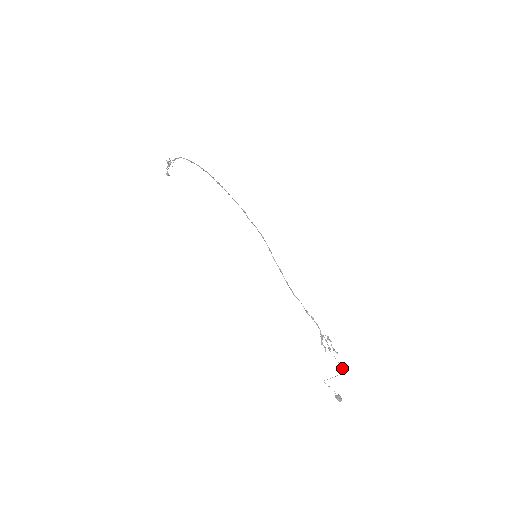
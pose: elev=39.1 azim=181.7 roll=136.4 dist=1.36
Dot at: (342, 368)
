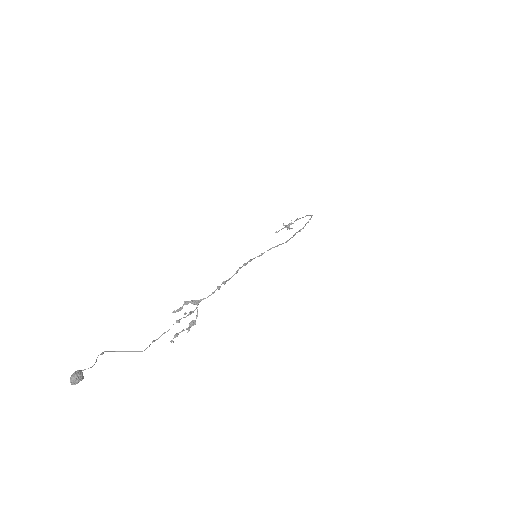
Dot at: occluded
